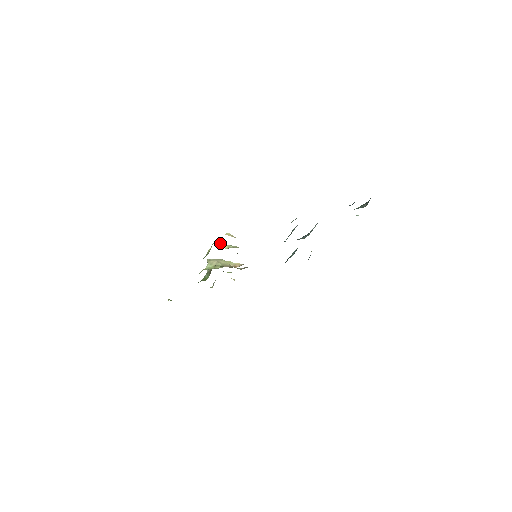
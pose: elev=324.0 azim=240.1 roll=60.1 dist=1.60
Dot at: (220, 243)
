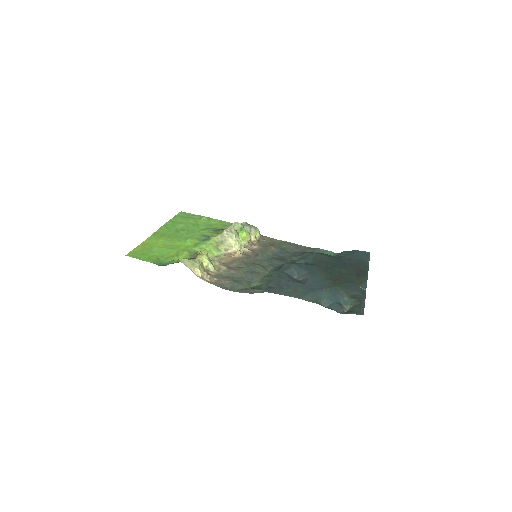
Dot at: (203, 258)
